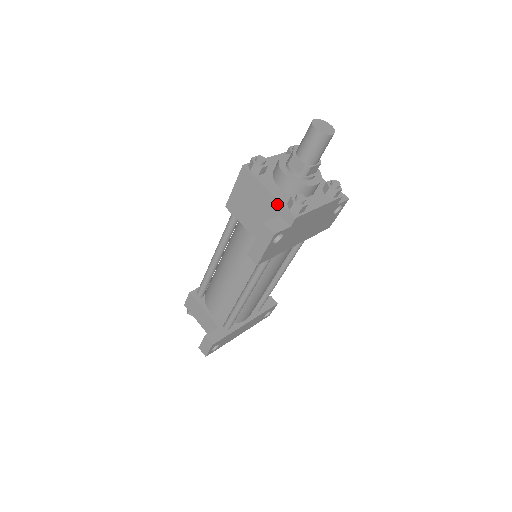
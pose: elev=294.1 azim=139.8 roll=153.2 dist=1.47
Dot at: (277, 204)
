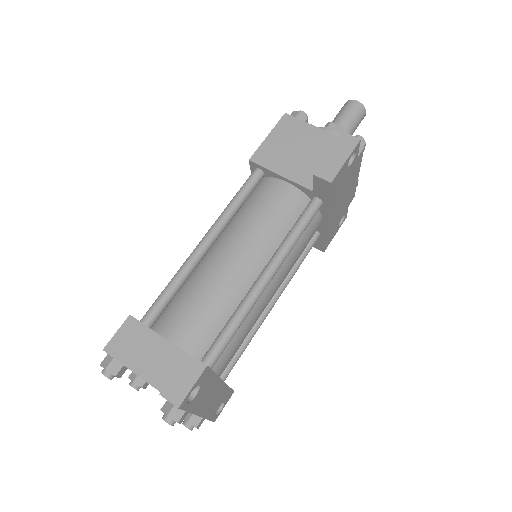
Dot at: (336, 140)
